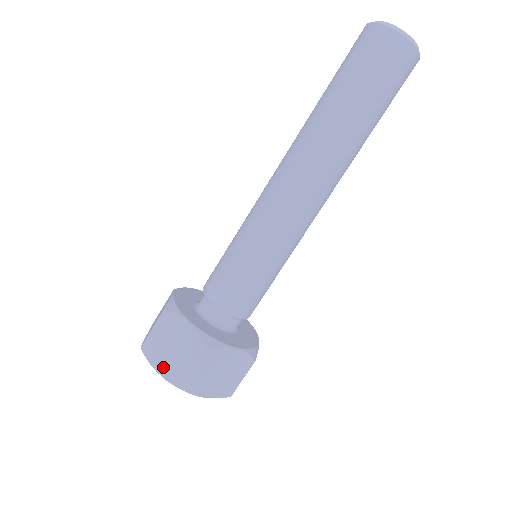
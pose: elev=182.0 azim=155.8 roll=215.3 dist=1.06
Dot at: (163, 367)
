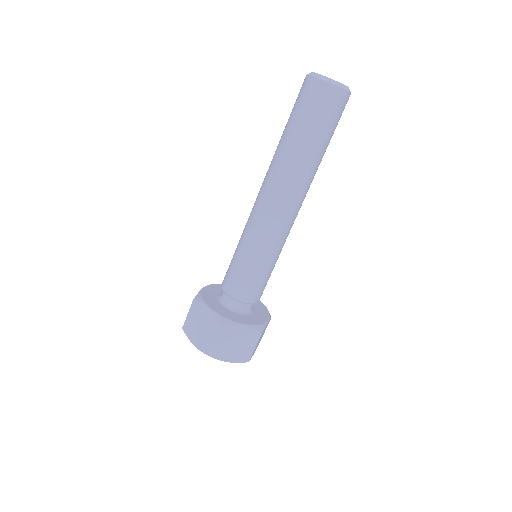
Dot at: (230, 357)
